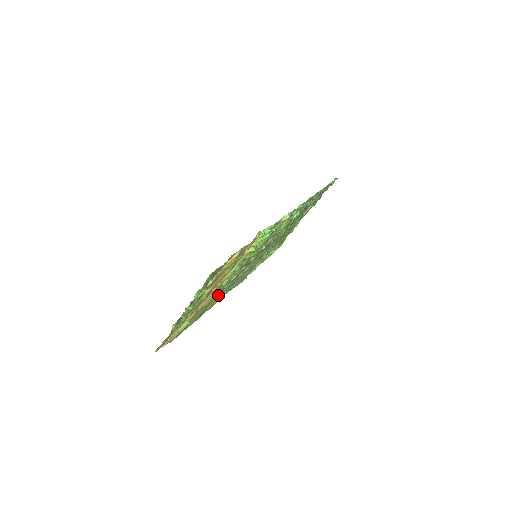
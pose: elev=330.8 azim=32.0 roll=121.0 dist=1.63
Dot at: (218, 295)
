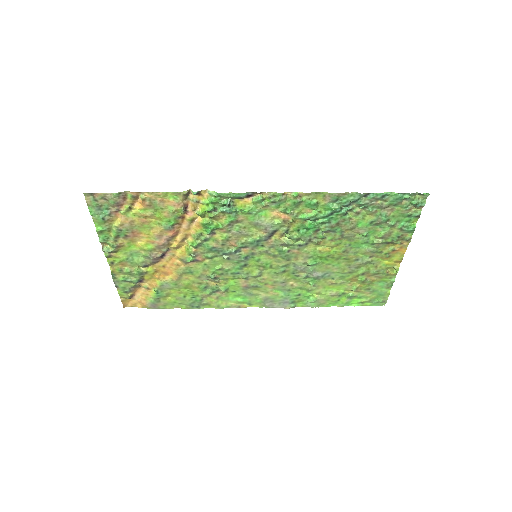
Dot at: (208, 285)
